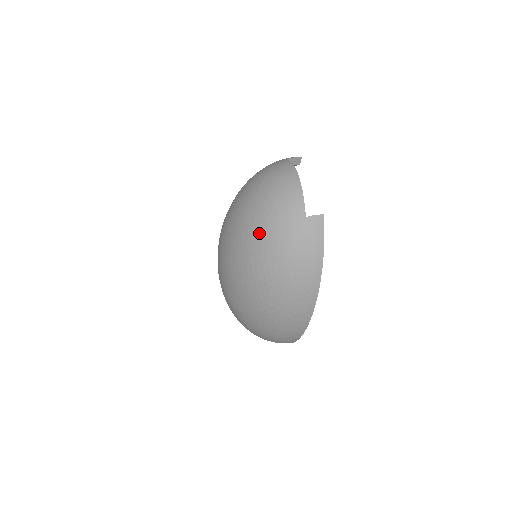
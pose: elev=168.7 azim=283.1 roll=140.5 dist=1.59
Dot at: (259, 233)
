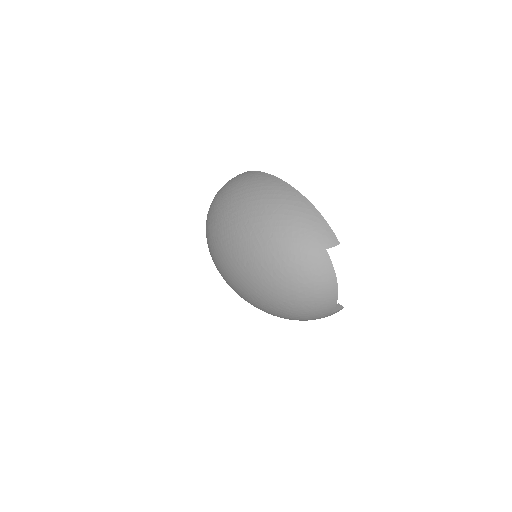
Dot at: (288, 313)
